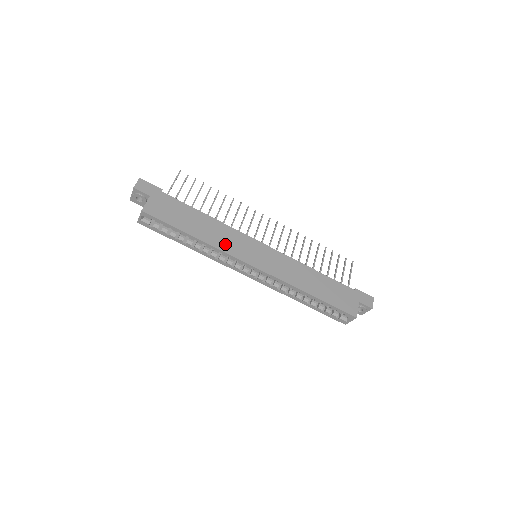
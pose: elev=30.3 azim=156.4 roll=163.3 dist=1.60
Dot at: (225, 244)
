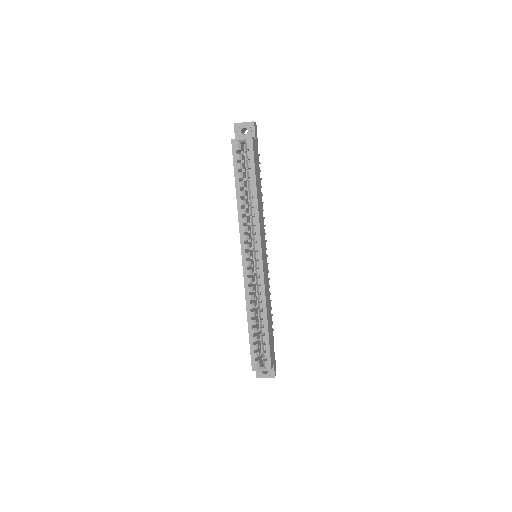
Dot at: (261, 223)
